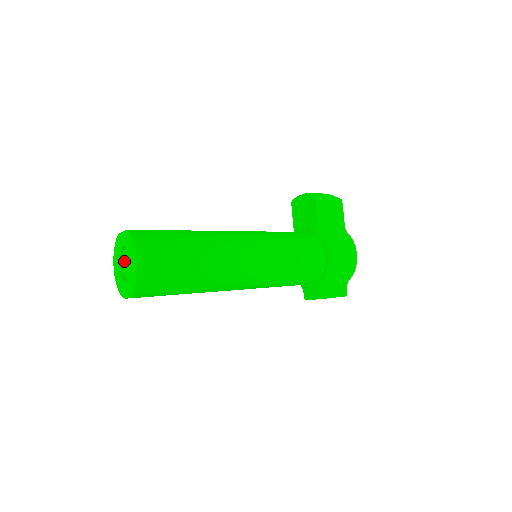
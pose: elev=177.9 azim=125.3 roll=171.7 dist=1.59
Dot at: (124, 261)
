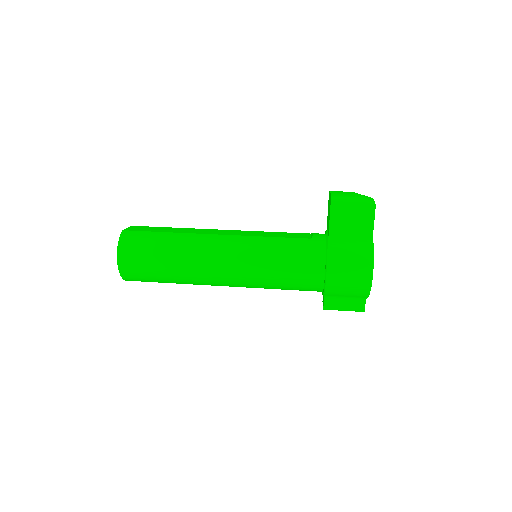
Dot at: occluded
